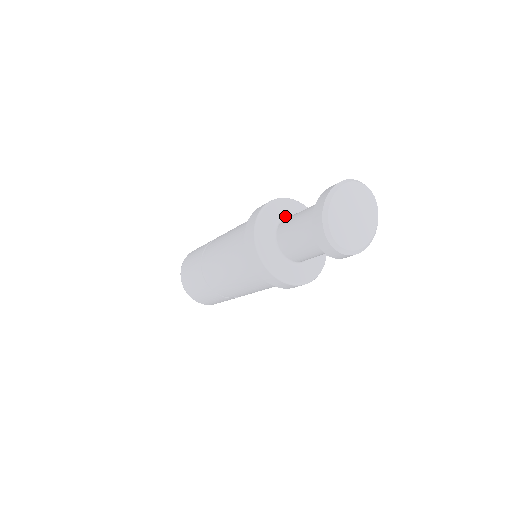
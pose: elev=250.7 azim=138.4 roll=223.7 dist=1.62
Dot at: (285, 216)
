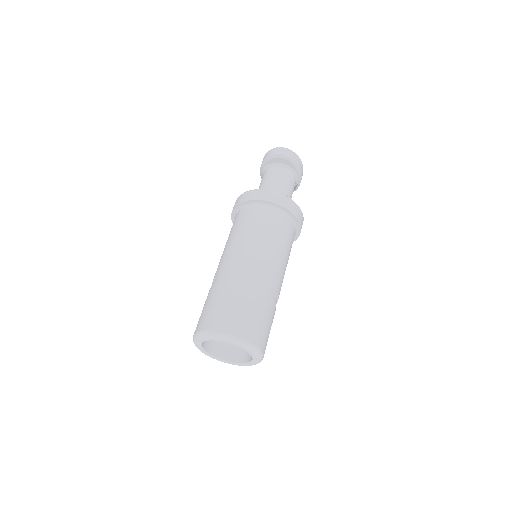
Dot at: occluded
